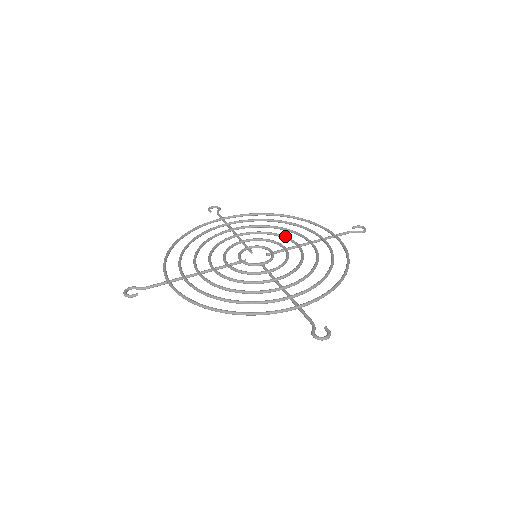
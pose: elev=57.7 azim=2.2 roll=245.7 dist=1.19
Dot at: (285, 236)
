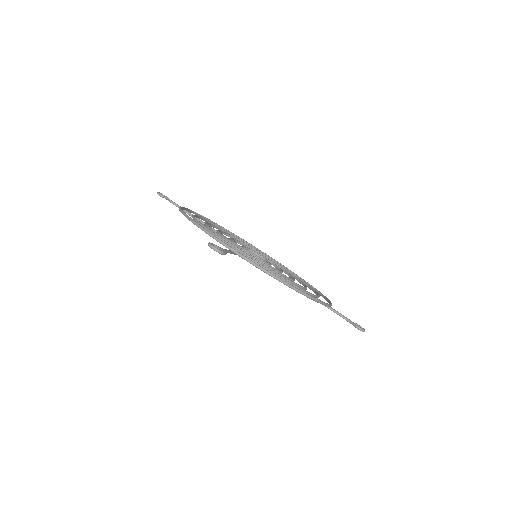
Dot at: occluded
